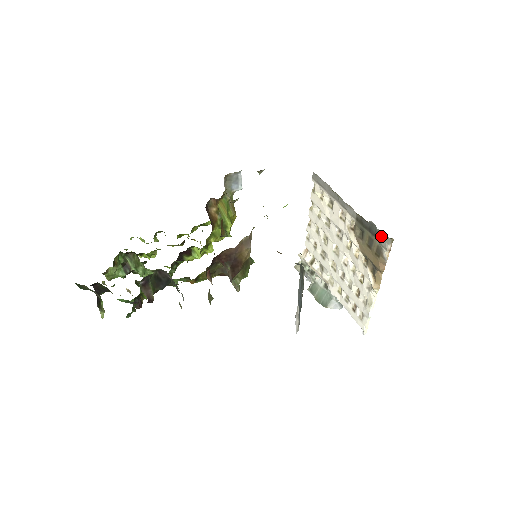
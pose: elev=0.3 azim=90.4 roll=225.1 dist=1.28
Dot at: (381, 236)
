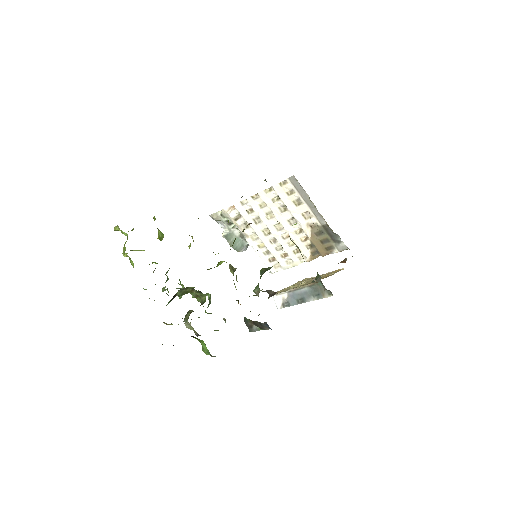
Dot at: (340, 244)
